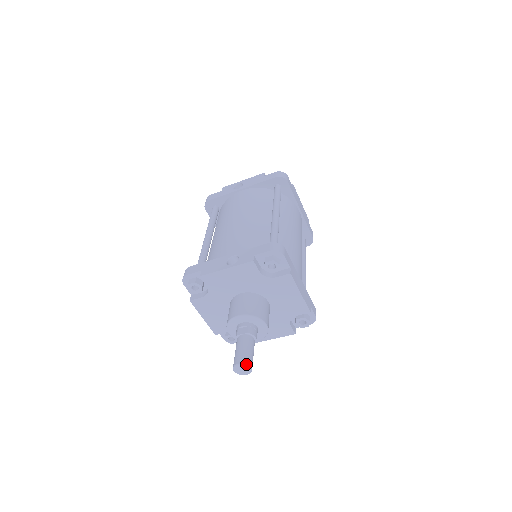
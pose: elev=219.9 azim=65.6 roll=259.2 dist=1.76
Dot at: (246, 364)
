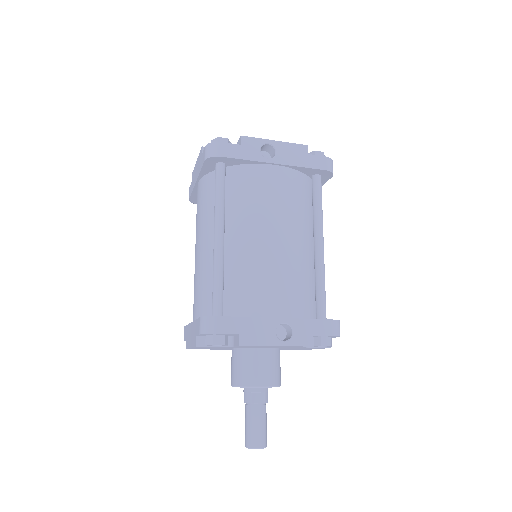
Dot at: occluded
